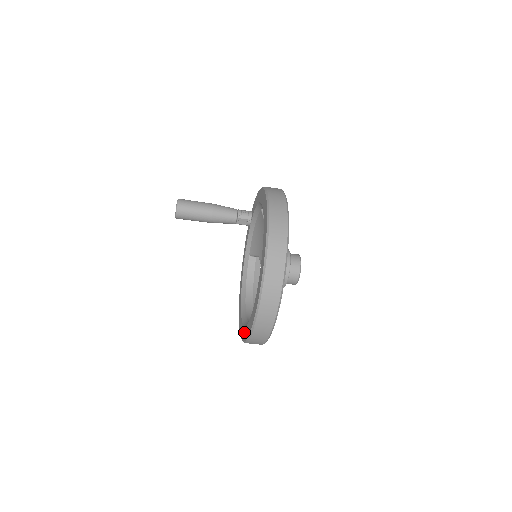
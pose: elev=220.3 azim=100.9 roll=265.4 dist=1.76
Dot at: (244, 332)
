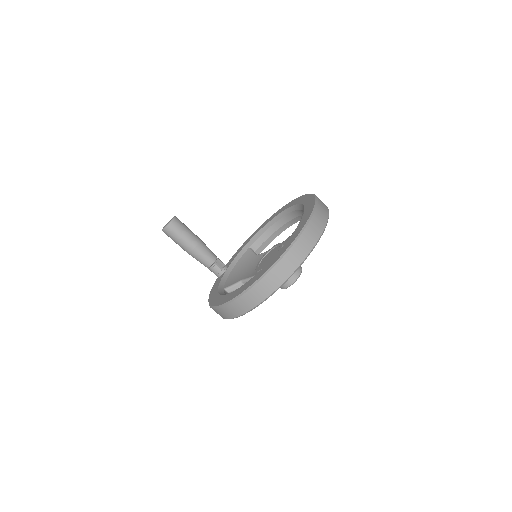
Dot at: (281, 251)
